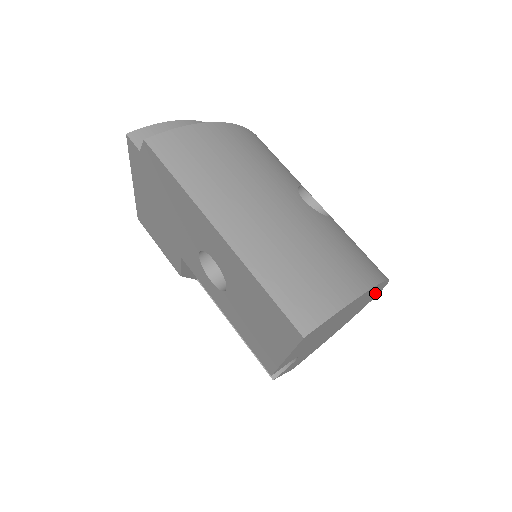
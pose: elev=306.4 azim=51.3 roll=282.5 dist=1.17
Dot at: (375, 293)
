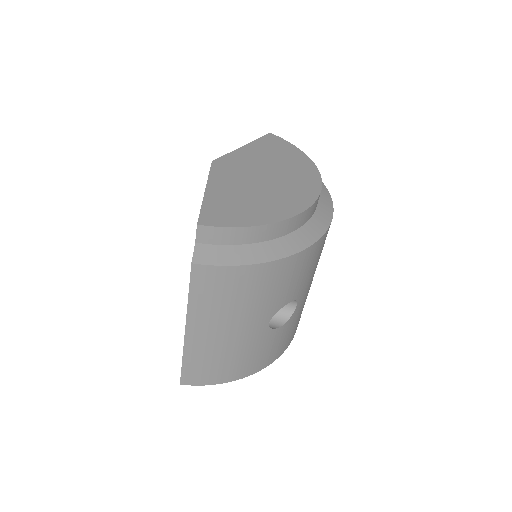
Dot at: occluded
